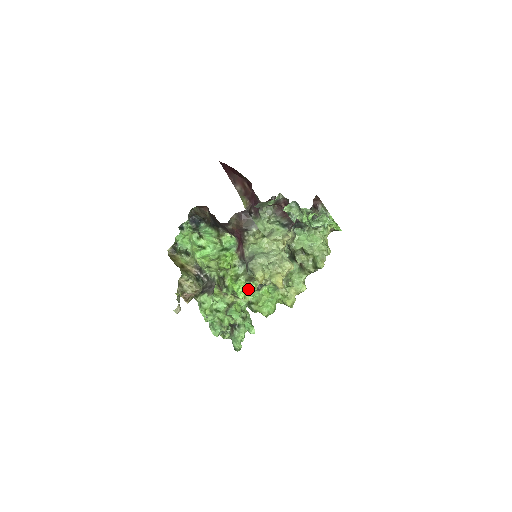
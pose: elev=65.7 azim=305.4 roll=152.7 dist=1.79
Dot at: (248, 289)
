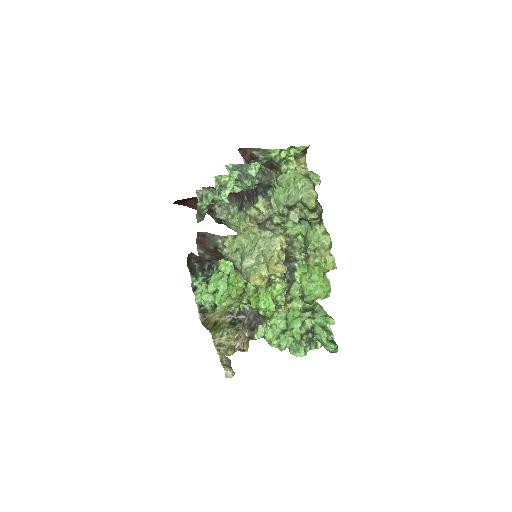
Dot at: (277, 293)
